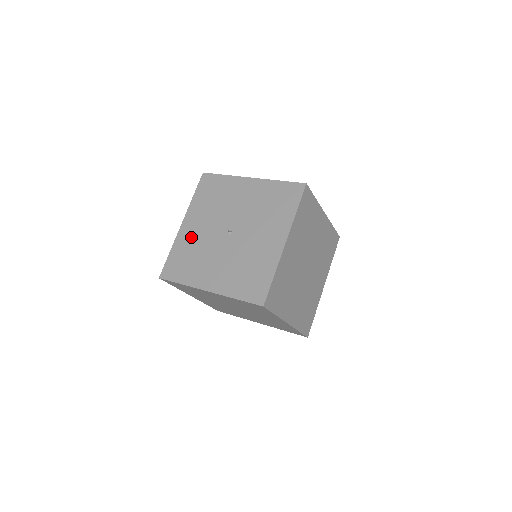
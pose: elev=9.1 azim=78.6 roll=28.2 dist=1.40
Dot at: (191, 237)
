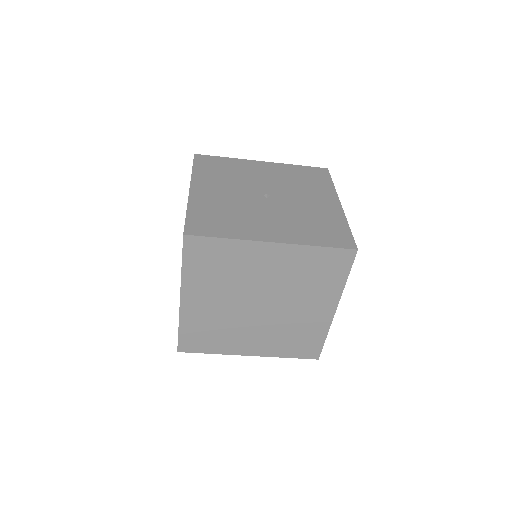
Dot at: (213, 199)
